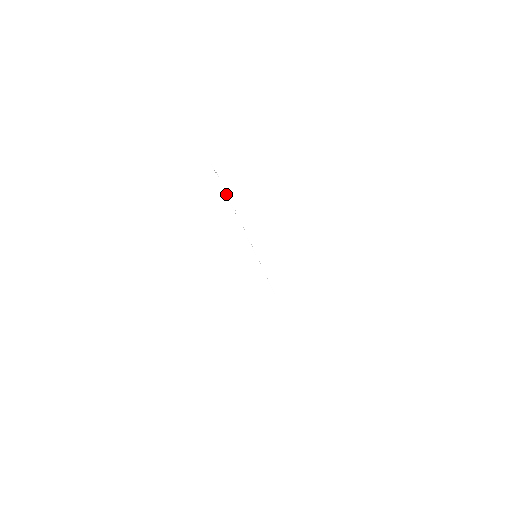
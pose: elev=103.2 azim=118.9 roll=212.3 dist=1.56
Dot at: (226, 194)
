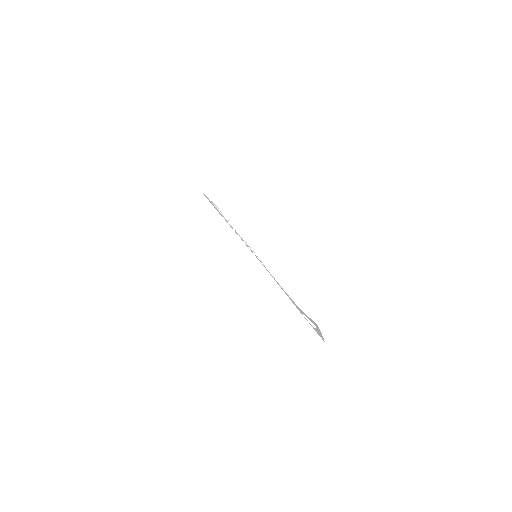
Dot at: (228, 222)
